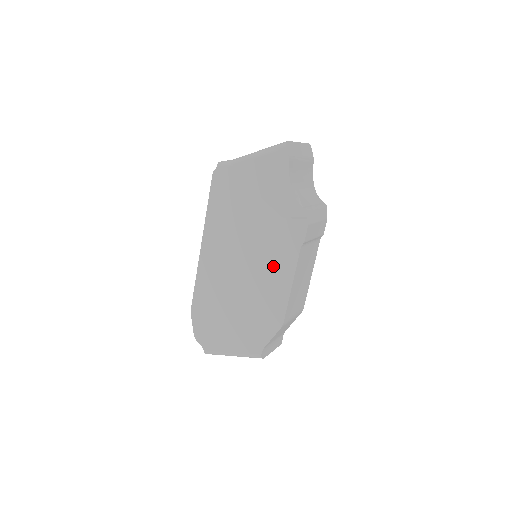
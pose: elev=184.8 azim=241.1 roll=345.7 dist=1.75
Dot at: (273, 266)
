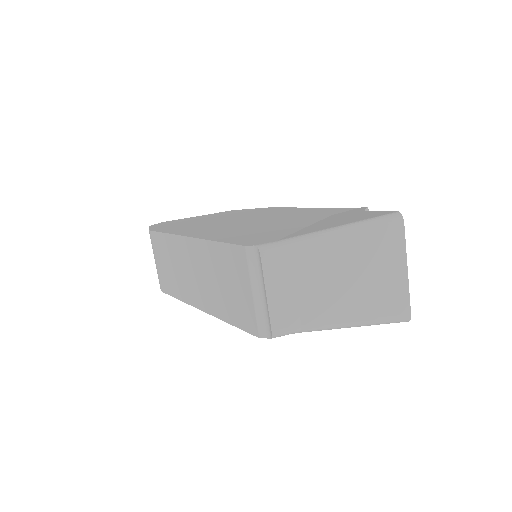
Dot at: occluded
